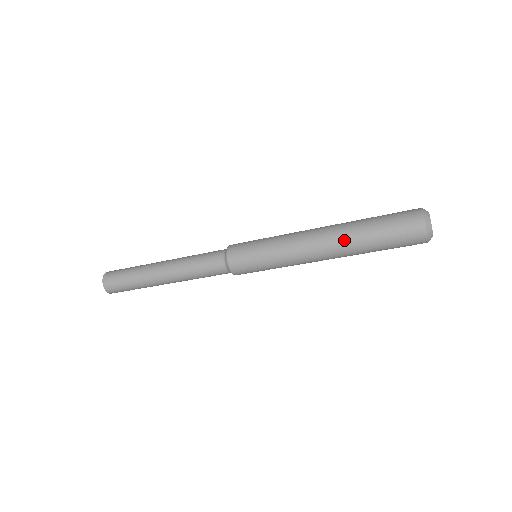
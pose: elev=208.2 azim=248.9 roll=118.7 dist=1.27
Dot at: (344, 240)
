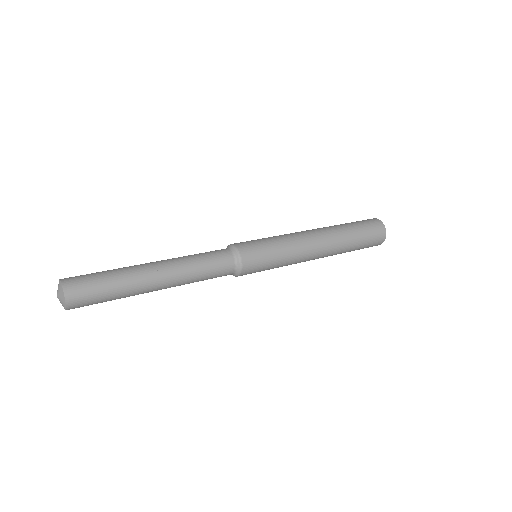
Dot at: occluded
